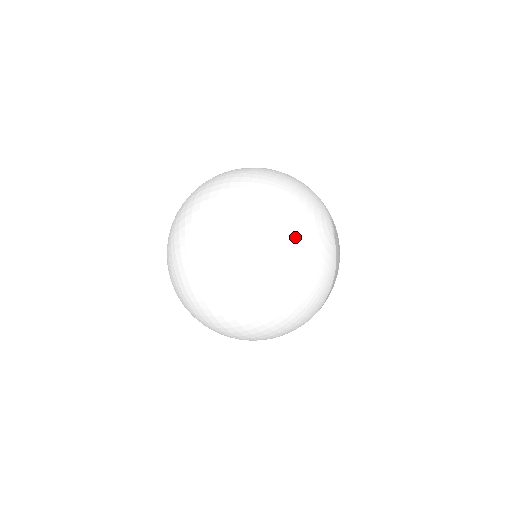
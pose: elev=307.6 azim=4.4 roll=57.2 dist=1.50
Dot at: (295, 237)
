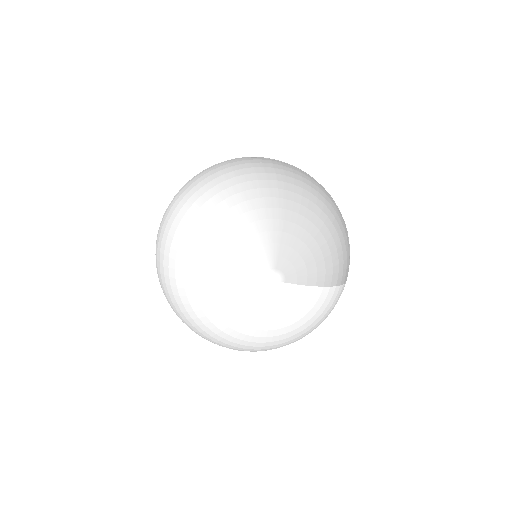
Dot at: (251, 336)
